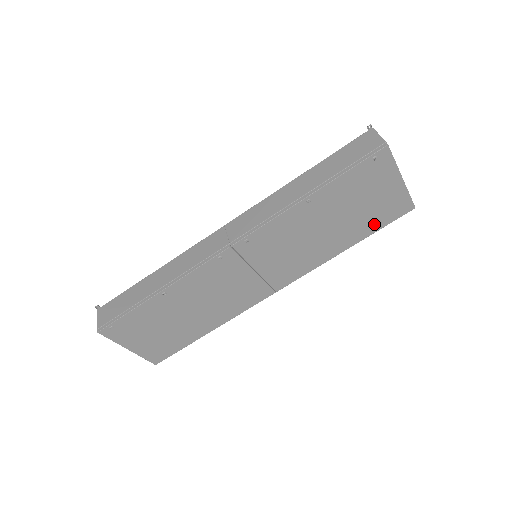
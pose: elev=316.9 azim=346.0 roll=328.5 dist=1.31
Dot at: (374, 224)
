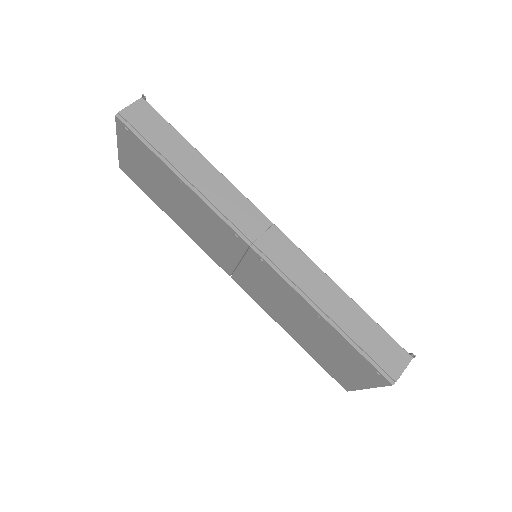
Dot at: (321, 360)
